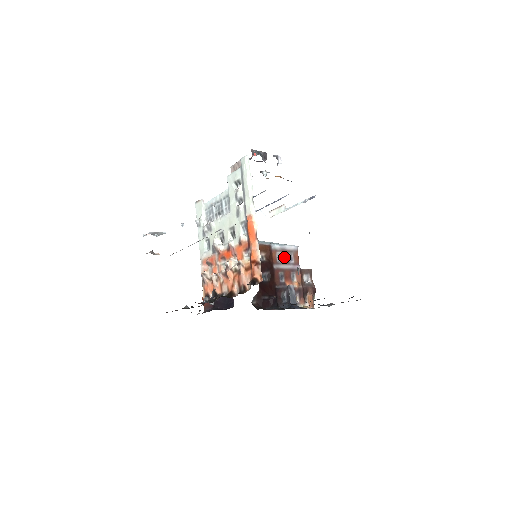
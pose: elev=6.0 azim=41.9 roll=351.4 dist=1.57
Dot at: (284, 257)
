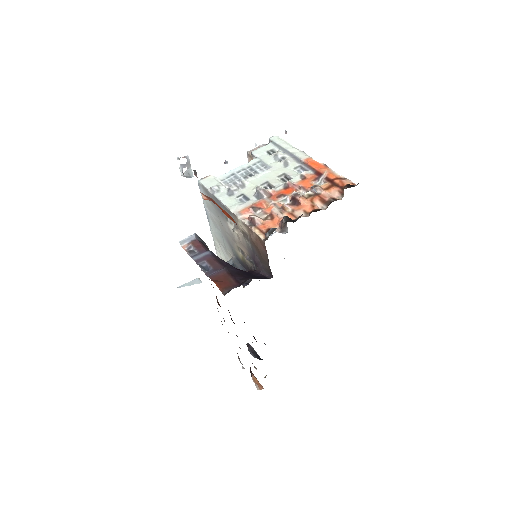
Dot at: occluded
